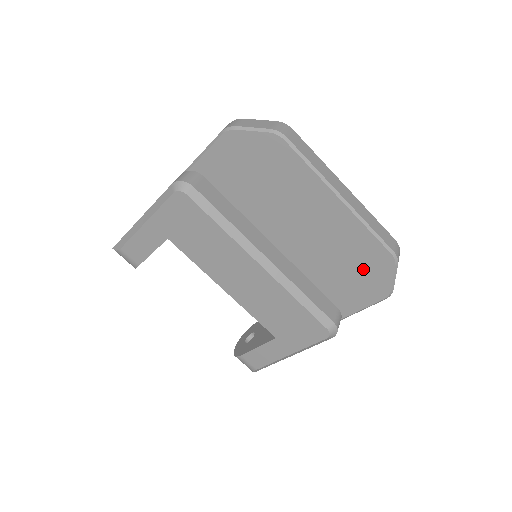
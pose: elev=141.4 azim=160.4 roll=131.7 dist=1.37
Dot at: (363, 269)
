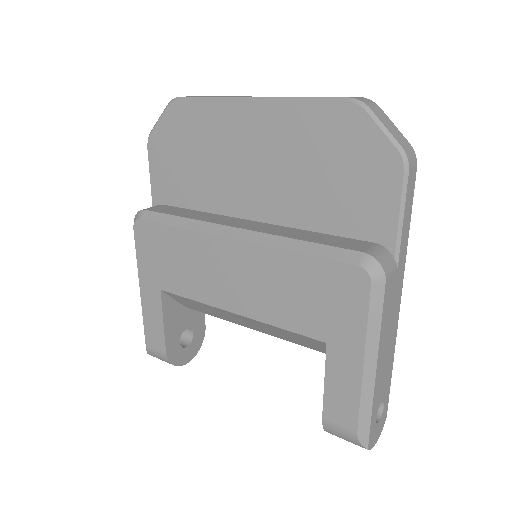
Dot at: (343, 155)
